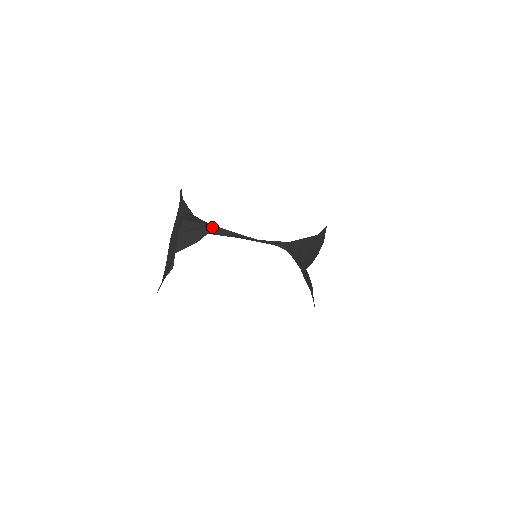
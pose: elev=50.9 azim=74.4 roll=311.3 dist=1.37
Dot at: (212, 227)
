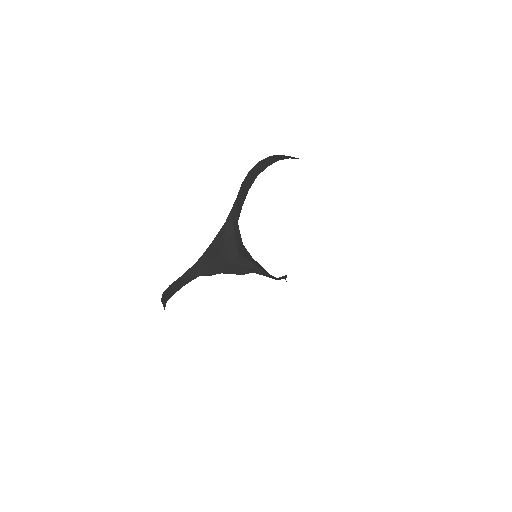
Dot at: (258, 269)
